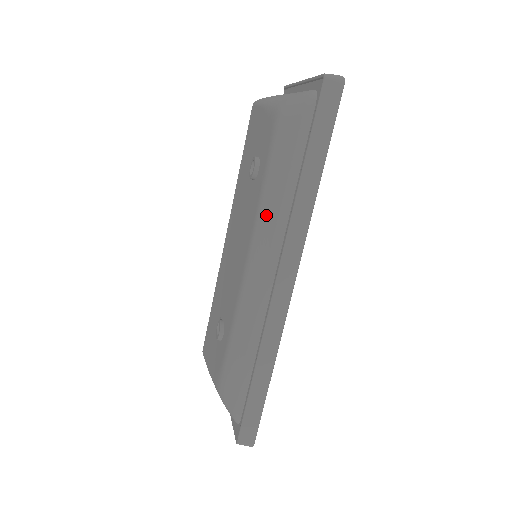
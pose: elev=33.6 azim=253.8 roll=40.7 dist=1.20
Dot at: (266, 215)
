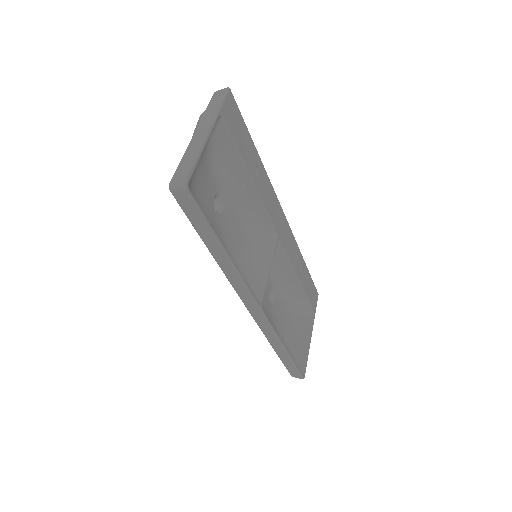
Dot at: occluded
